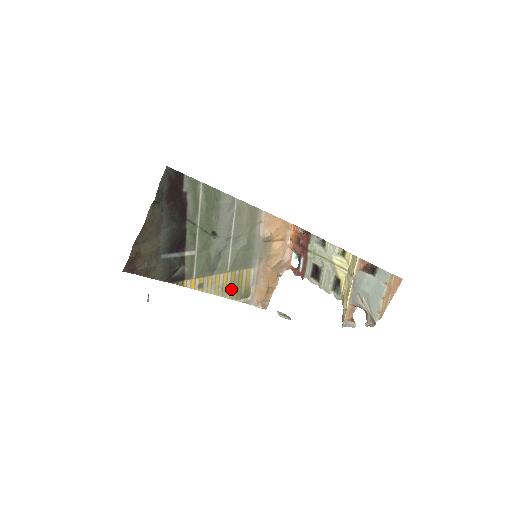
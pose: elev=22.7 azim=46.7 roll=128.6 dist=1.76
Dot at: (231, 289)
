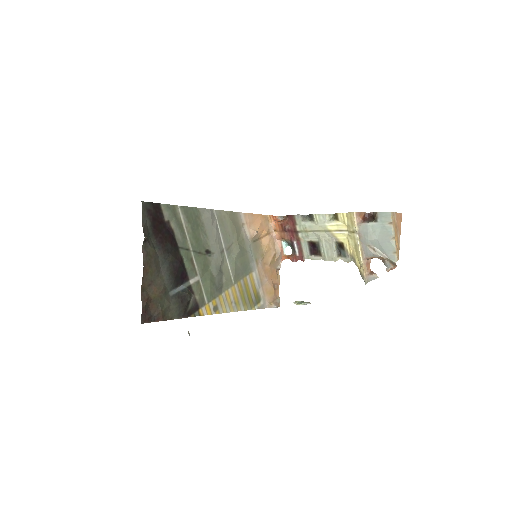
Dot at: (243, 300)
